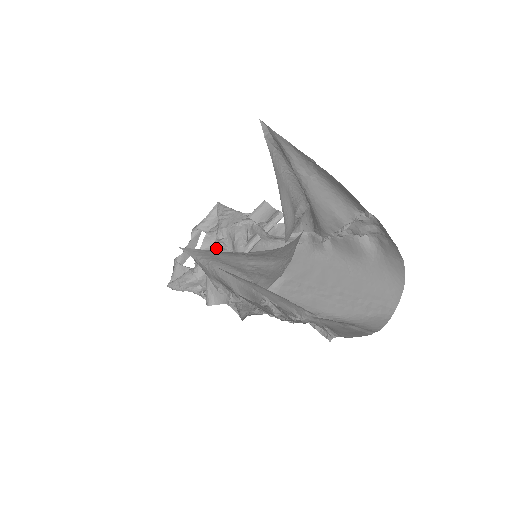
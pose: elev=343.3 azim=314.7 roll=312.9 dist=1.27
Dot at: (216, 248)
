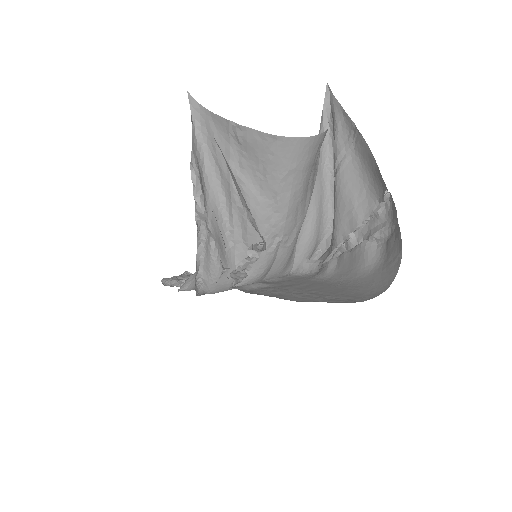
Dot at: occluded
